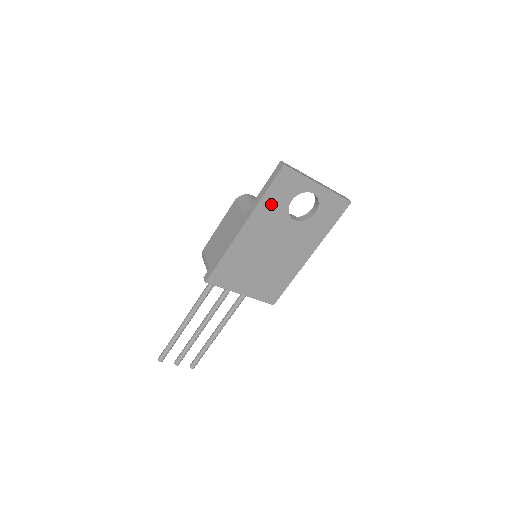
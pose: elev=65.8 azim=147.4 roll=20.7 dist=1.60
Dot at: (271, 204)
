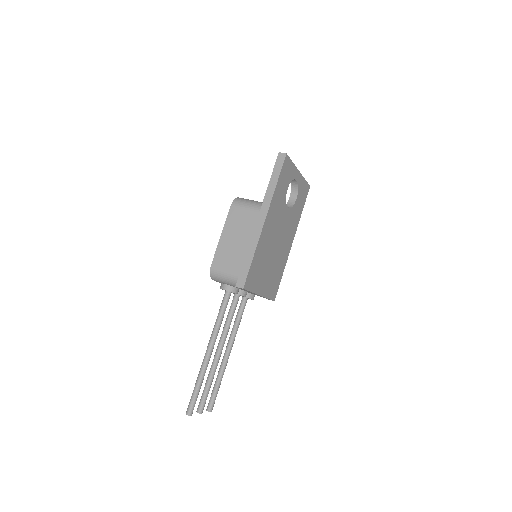
Dot at: (279, 194)
